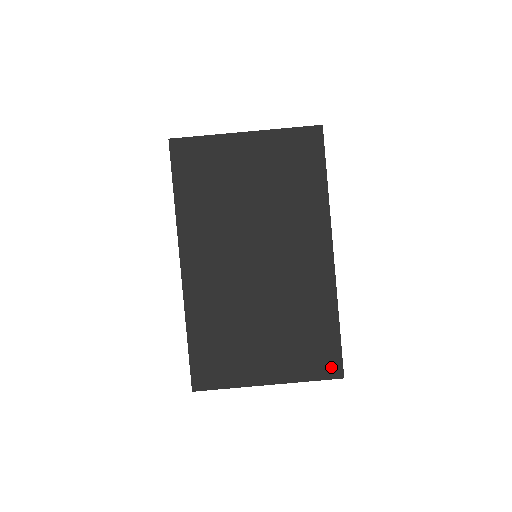
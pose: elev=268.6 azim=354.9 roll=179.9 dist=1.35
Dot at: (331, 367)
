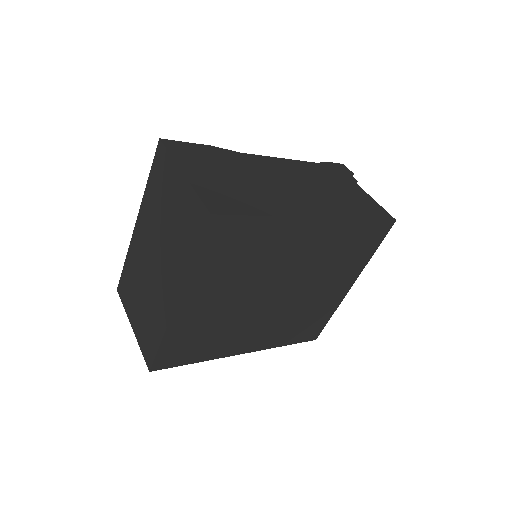
Dot at: (149, 358)
